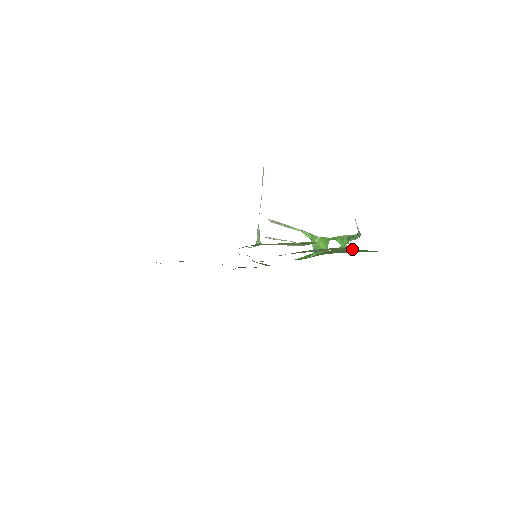
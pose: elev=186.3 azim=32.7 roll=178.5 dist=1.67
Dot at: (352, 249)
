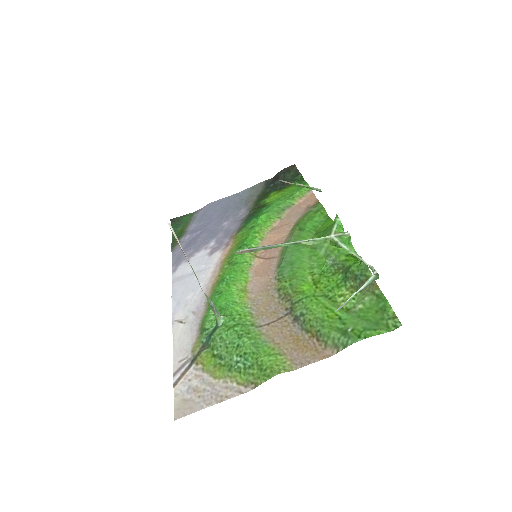
Dot at: (374, 282)
